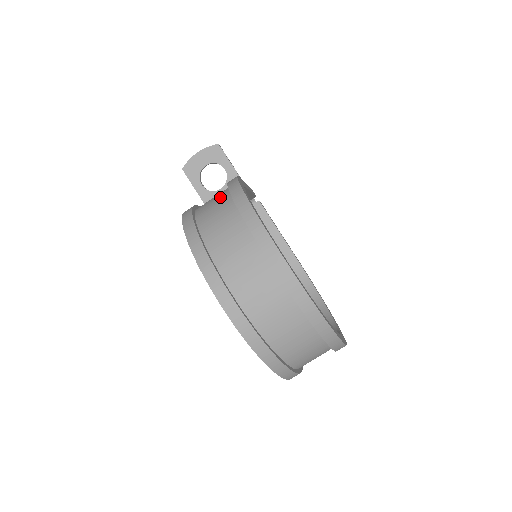
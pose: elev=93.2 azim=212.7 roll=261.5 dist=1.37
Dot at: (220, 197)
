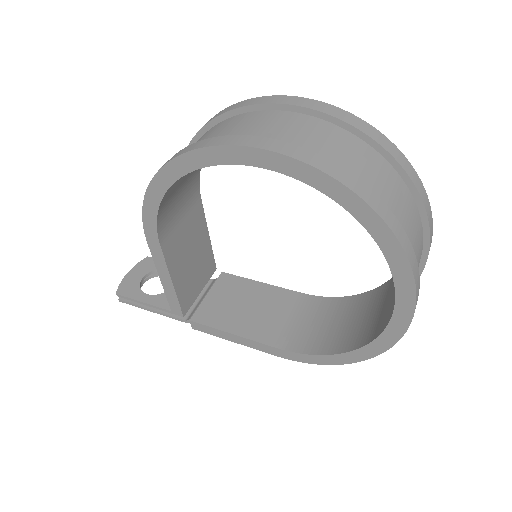
Dot at: occluded
